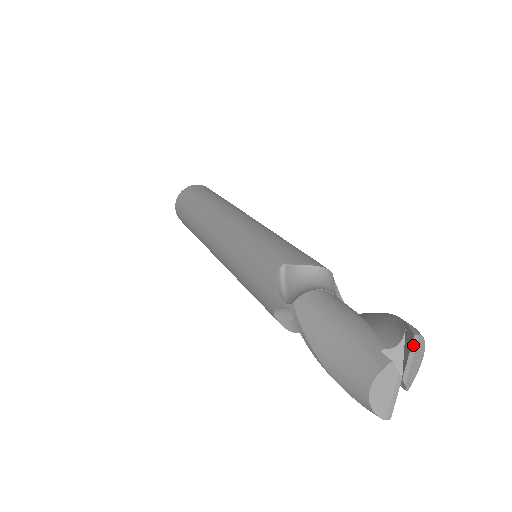
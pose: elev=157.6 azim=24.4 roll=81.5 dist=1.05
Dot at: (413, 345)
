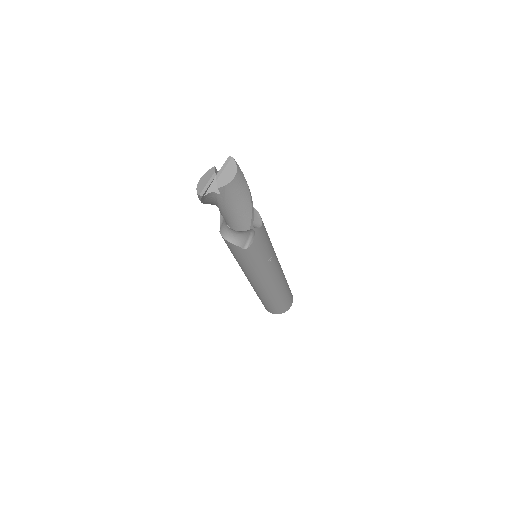
Dot at: (227, 161)
